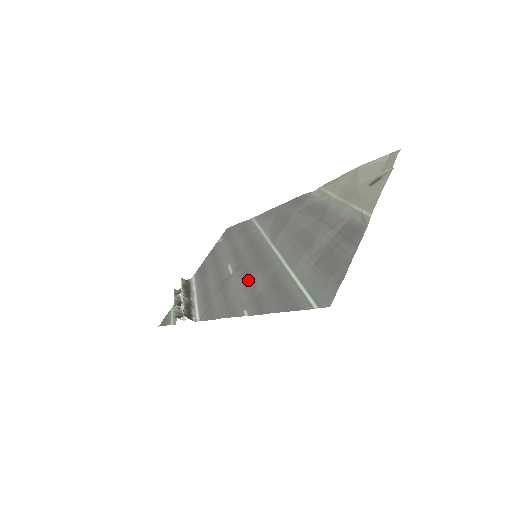
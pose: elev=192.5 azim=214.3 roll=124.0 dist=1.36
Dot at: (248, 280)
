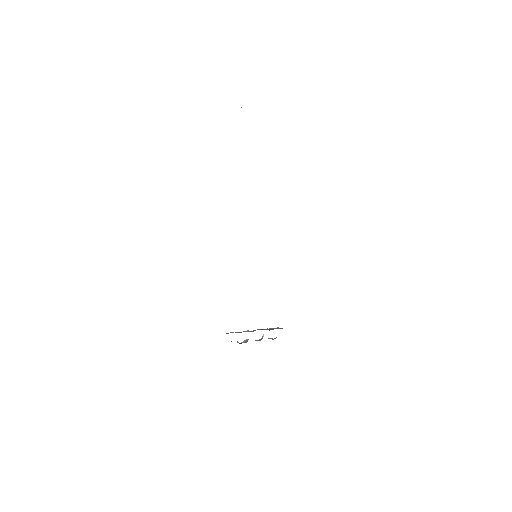
Dot at: occluded
